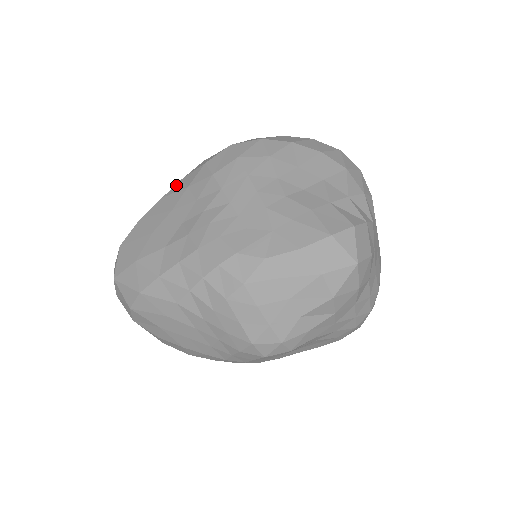
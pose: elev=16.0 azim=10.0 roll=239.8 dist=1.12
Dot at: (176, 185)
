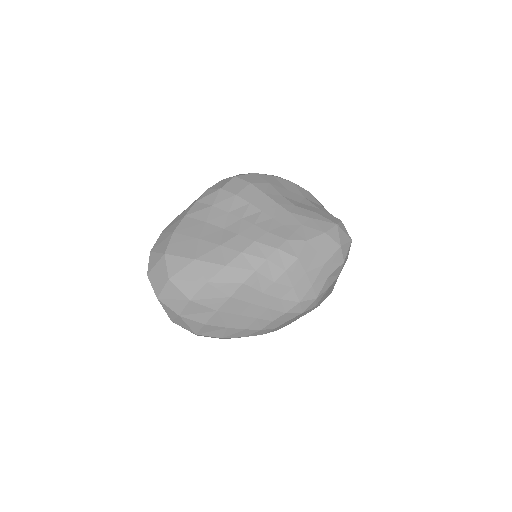
Dot at: (194, 206)
